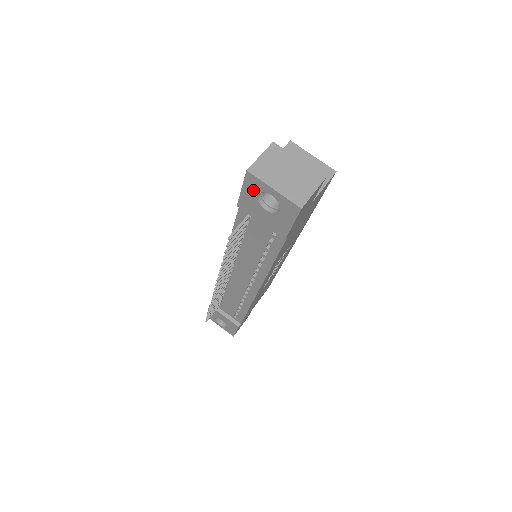
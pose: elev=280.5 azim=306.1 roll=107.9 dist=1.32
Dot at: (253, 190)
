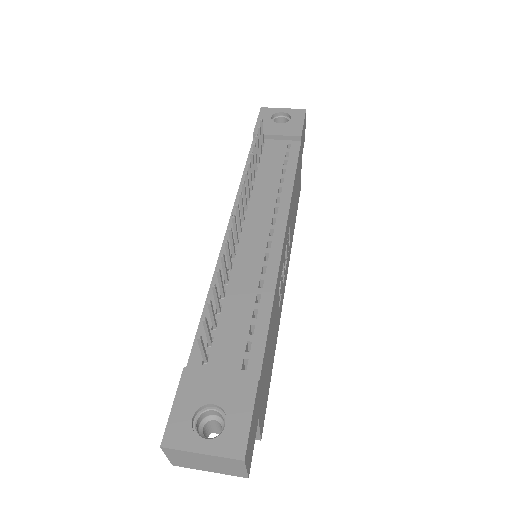
Dot at: (267, 116)
